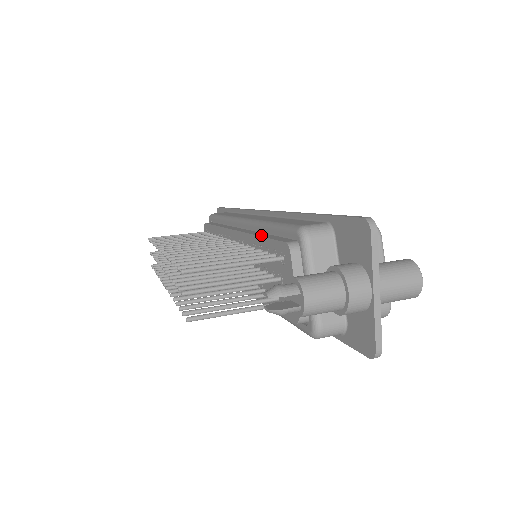
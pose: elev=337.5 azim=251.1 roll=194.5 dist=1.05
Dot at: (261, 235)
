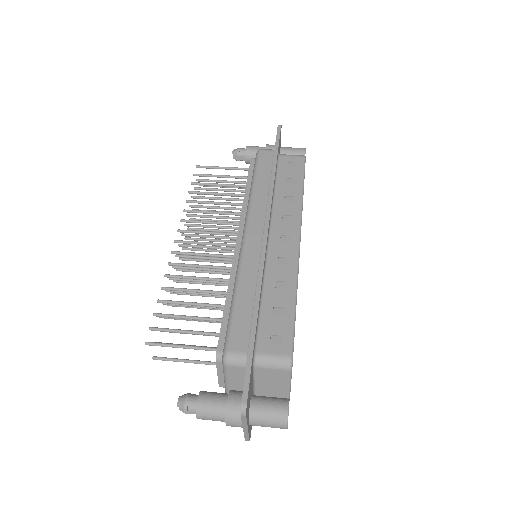
Dot at: (228, 298)
